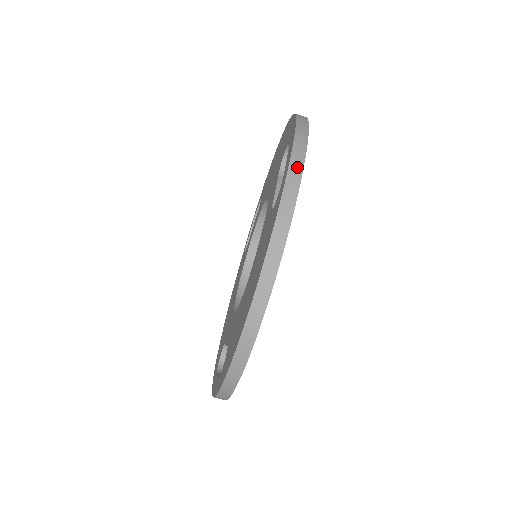
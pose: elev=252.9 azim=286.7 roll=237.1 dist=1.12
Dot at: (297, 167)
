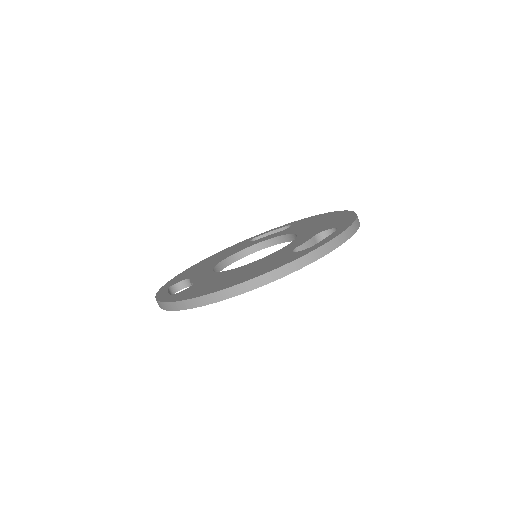
Dot at: (327, 249)
